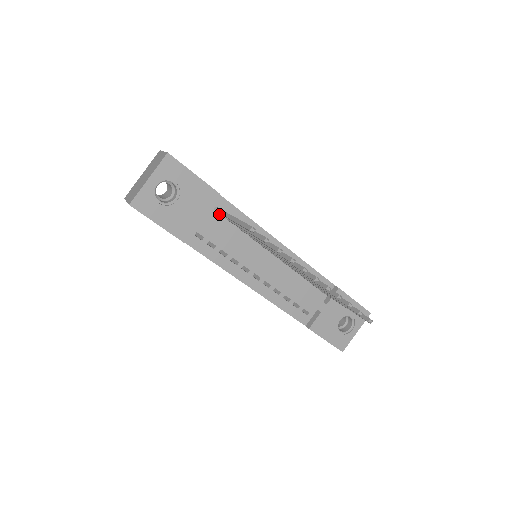
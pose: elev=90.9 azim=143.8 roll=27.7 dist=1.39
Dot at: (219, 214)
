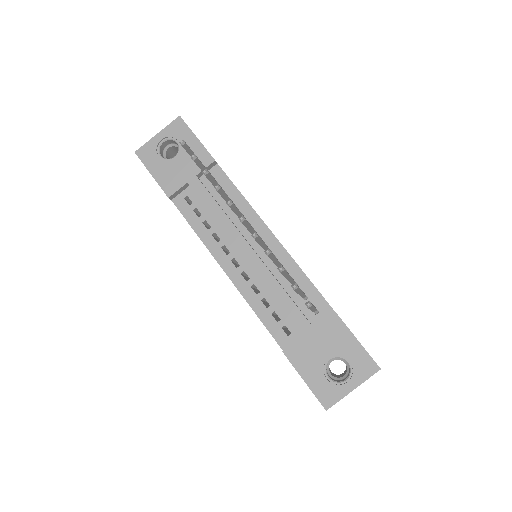
Dot at: occluded
